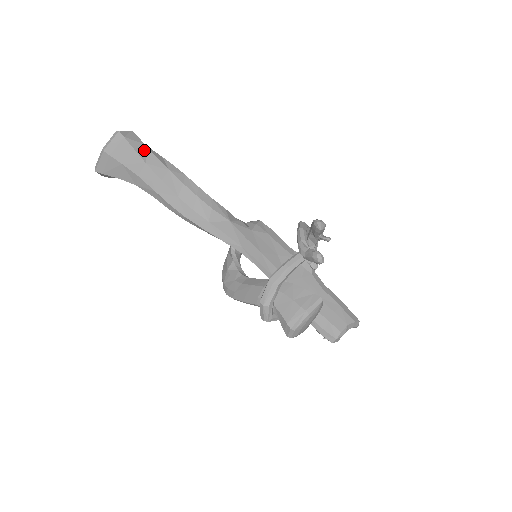
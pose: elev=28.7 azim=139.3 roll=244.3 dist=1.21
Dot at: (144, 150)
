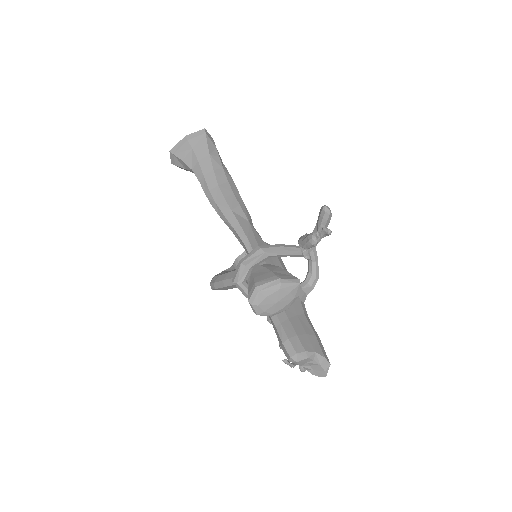
Dot at: (214, 149)
